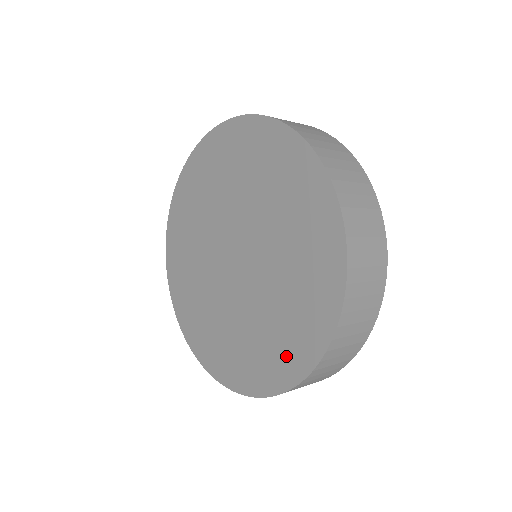
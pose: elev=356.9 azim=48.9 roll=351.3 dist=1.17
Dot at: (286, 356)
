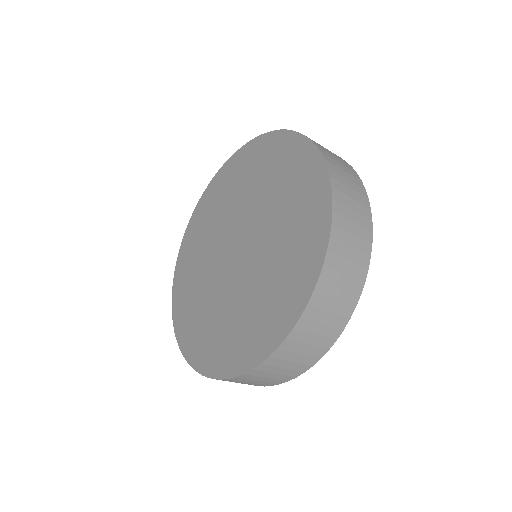
Dot at: (244, 345)
